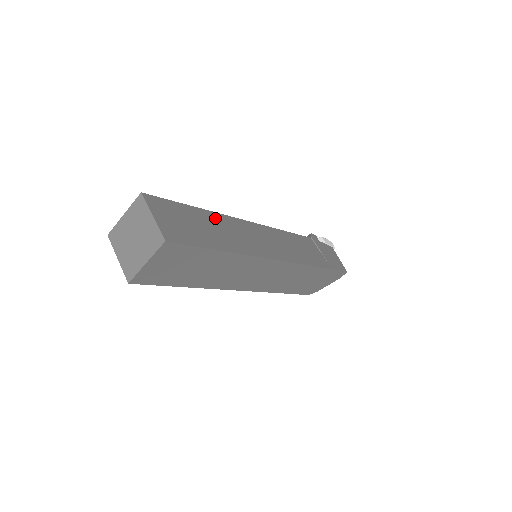
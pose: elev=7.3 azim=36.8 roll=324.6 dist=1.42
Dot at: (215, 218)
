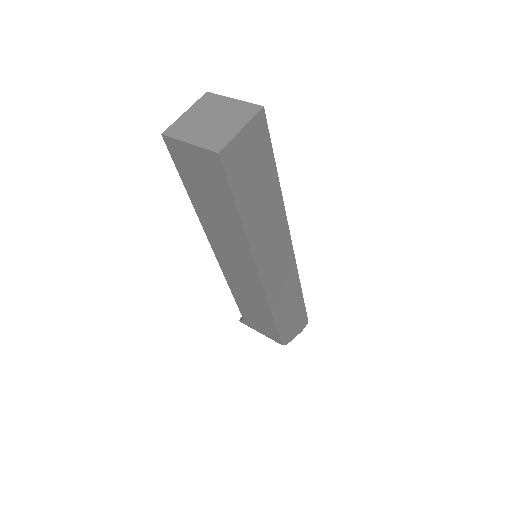
Dot at: occluded
